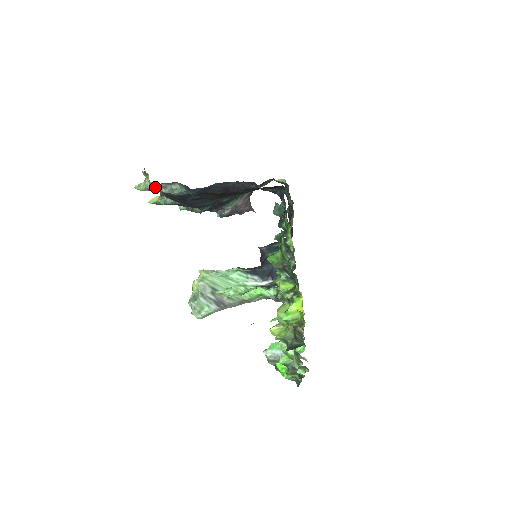
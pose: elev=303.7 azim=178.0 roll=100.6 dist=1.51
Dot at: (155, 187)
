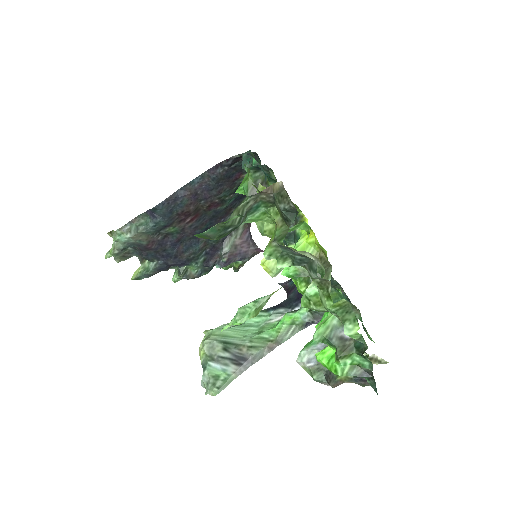
Dot at: (119, 236)
